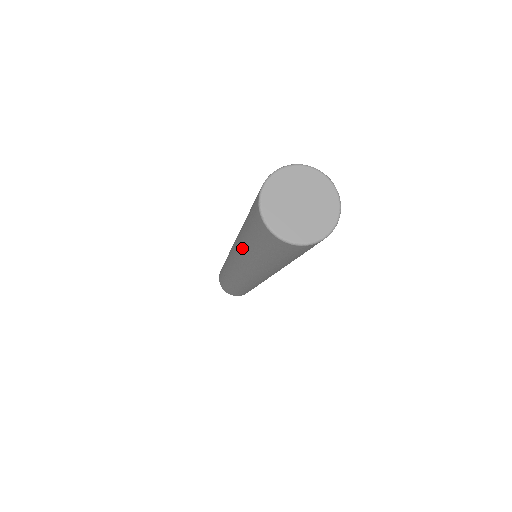
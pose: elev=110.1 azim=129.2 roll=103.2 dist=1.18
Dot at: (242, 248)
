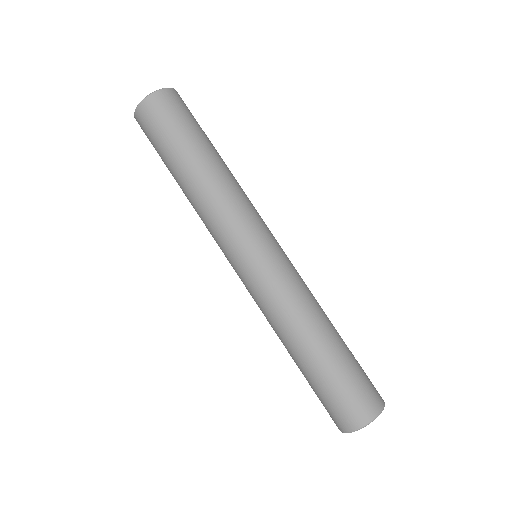
Dot at: occluded
